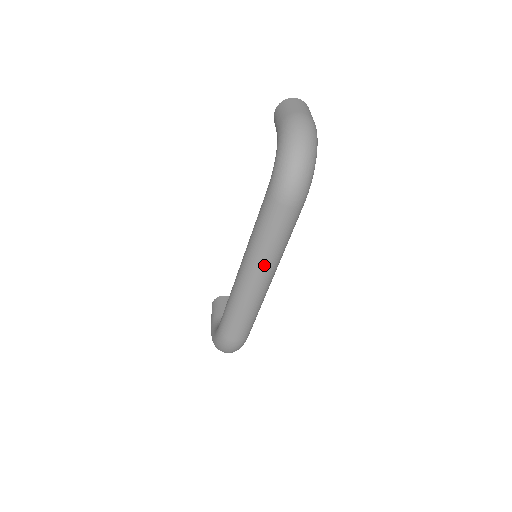
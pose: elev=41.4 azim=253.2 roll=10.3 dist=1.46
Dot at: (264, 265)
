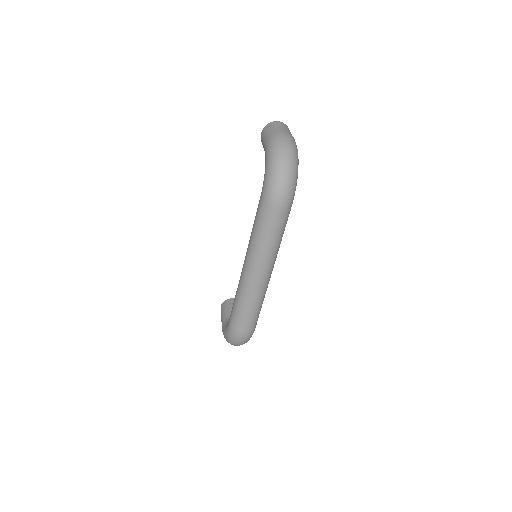
Dot at: (263, 260)
